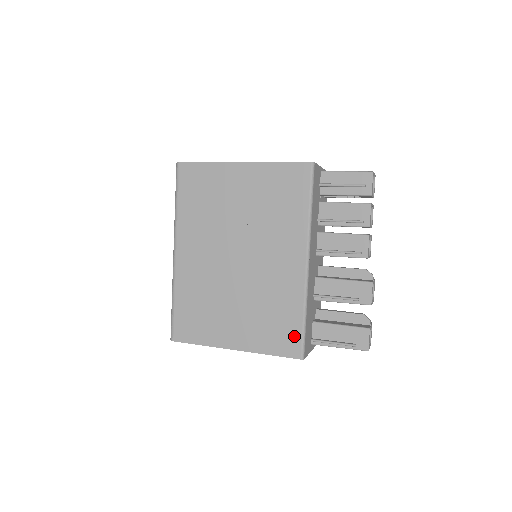
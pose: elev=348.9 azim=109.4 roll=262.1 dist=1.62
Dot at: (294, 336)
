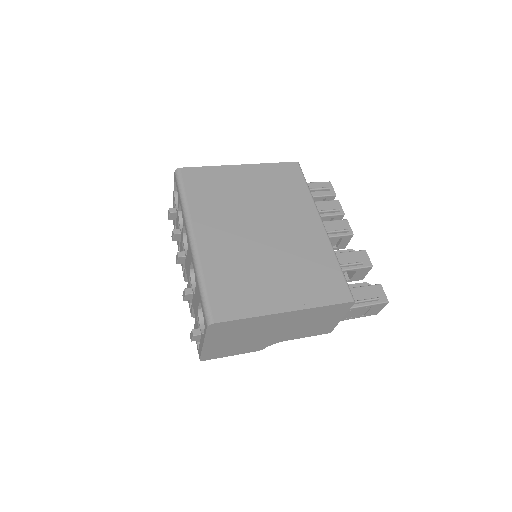
Dot at: (339, 283)
